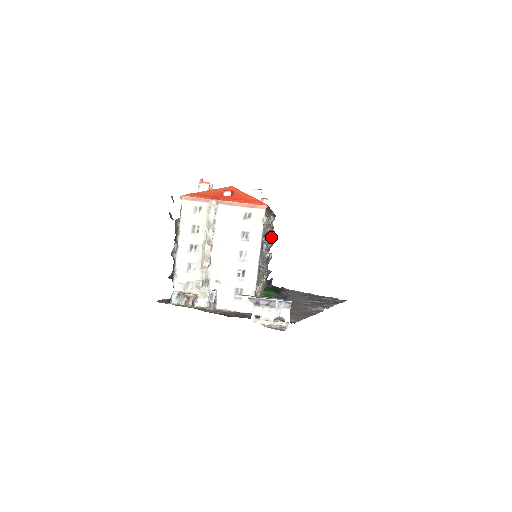
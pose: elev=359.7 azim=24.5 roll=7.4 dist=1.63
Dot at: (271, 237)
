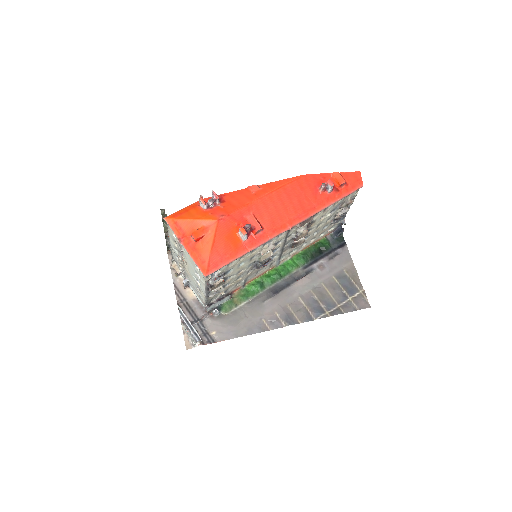
Dot at: occluded
